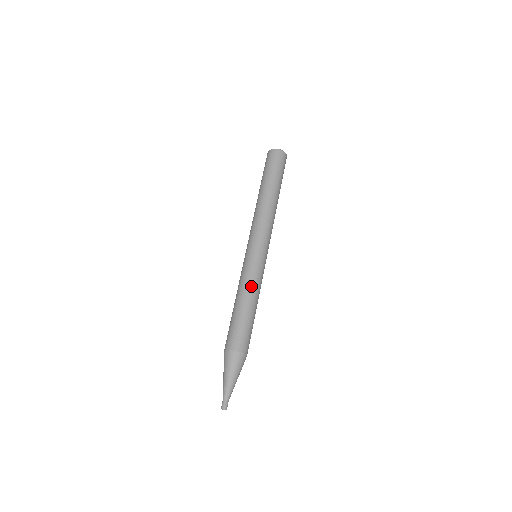
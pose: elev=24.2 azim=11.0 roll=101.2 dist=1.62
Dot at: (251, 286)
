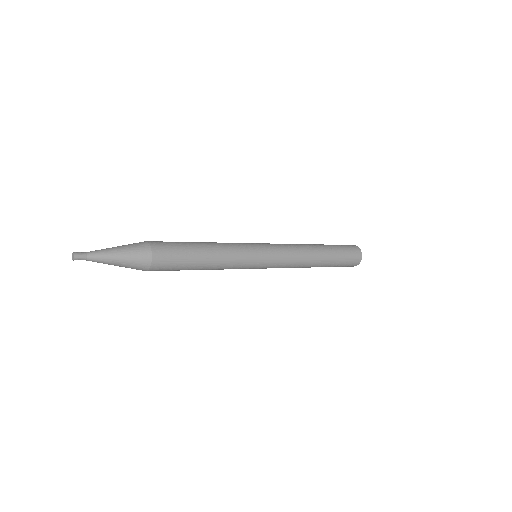
Dot at: (225, 246)
